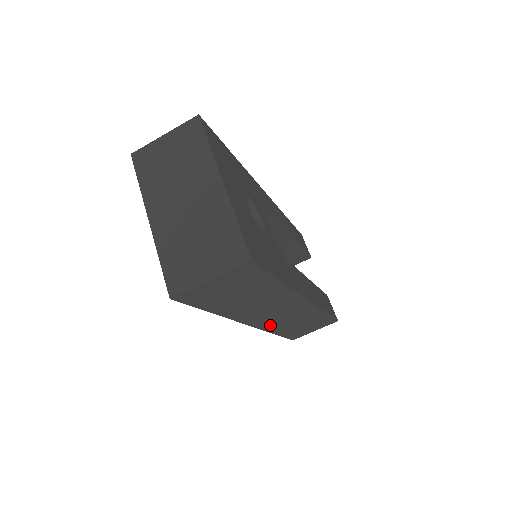
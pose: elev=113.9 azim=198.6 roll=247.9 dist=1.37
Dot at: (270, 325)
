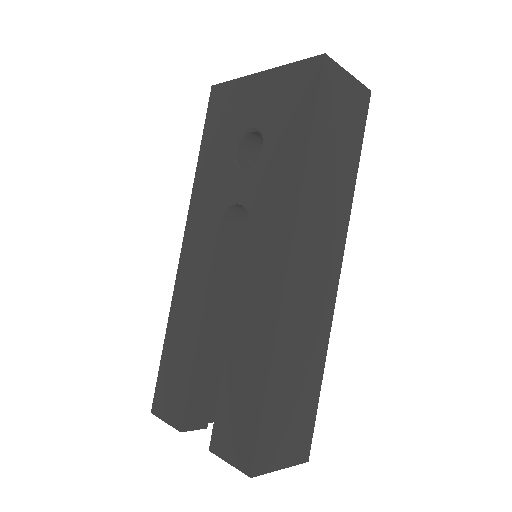
Dot at: (291, 306)
